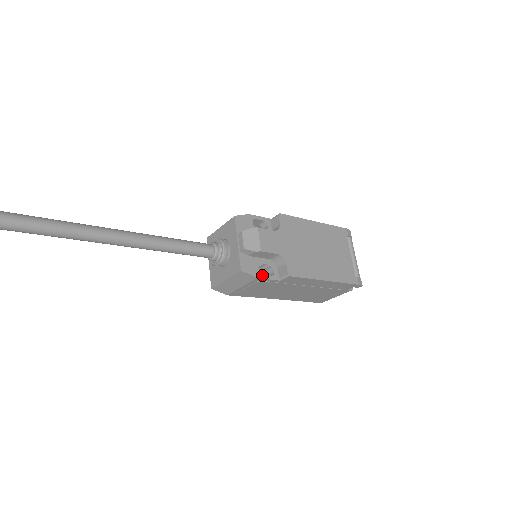
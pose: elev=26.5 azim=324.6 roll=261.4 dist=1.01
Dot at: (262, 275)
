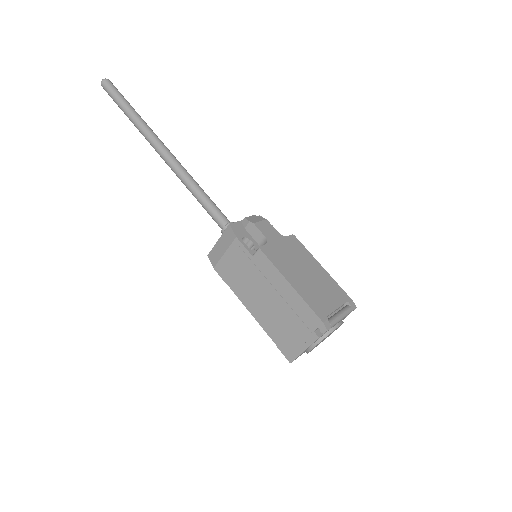
Dot at: (242, 240)
